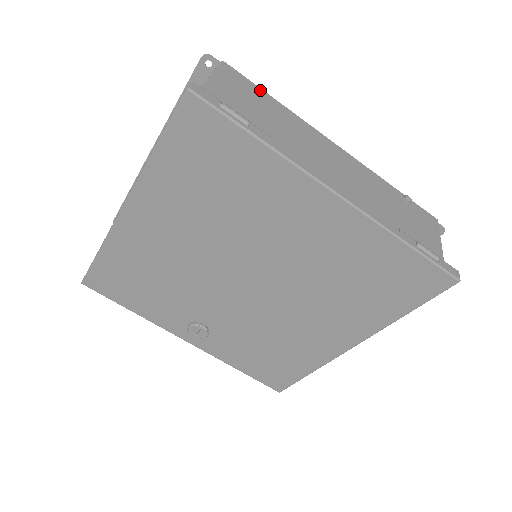
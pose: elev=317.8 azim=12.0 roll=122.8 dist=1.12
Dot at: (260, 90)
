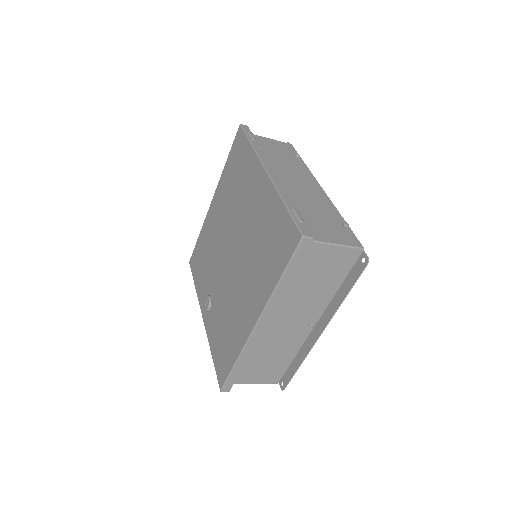
Dot at: (296, 154)
